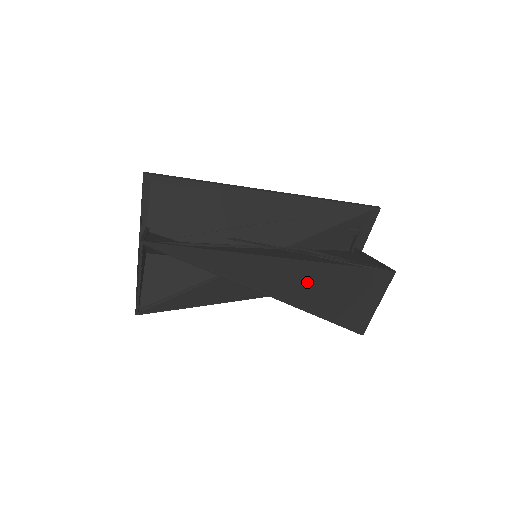
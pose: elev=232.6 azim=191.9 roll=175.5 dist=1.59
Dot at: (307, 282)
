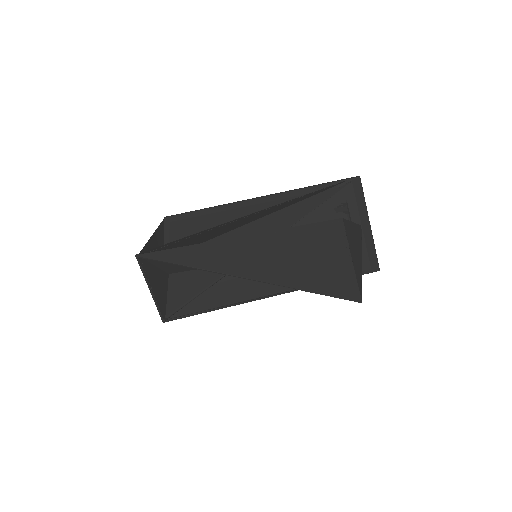
Dot at: (269, 255)
